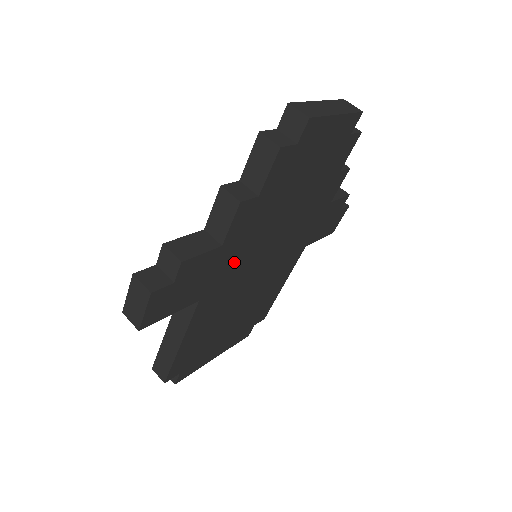
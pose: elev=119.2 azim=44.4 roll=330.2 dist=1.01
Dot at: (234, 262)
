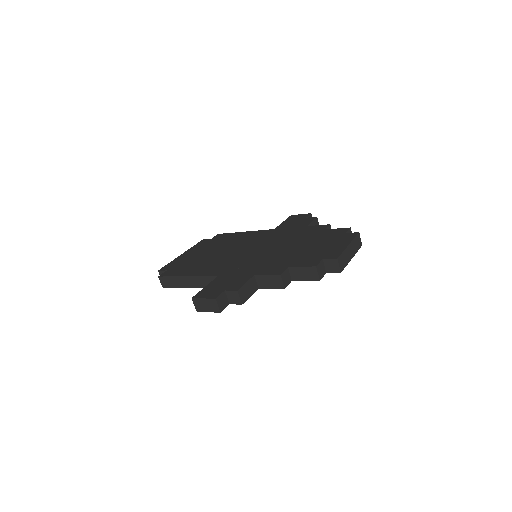
Dot at: occluded
